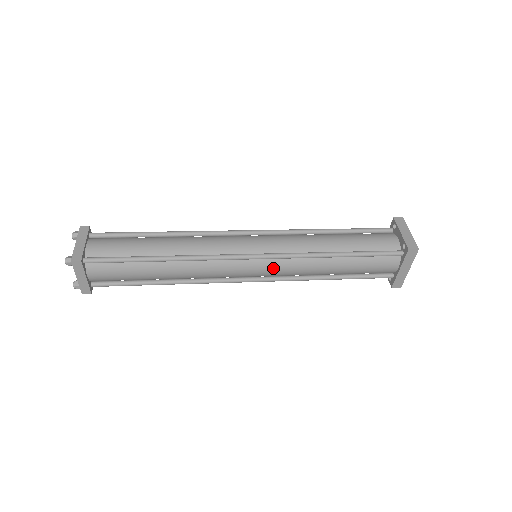
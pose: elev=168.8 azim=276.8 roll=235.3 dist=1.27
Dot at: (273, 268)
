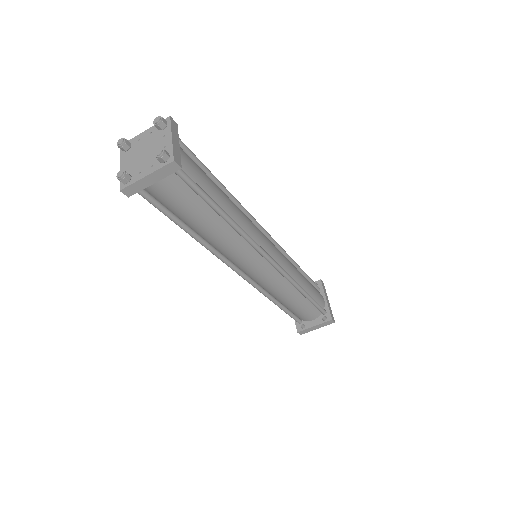
Dot at: (279, 252)
